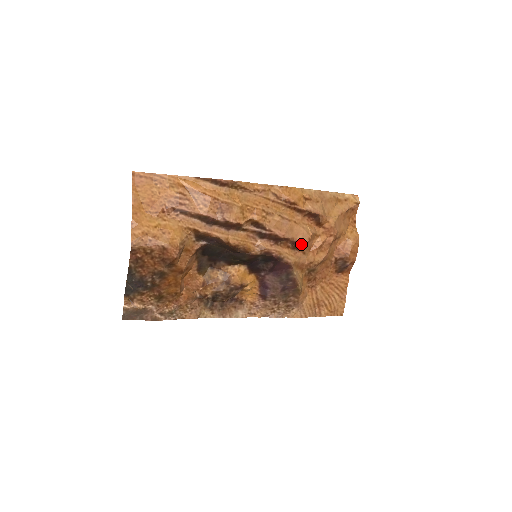
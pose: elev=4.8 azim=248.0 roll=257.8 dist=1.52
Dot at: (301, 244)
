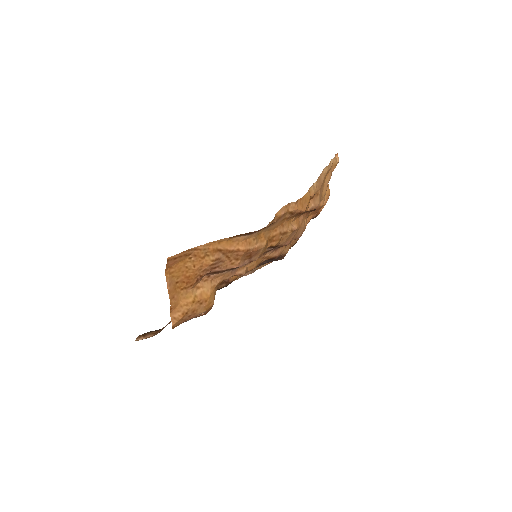
Dot at: (298, 238)
